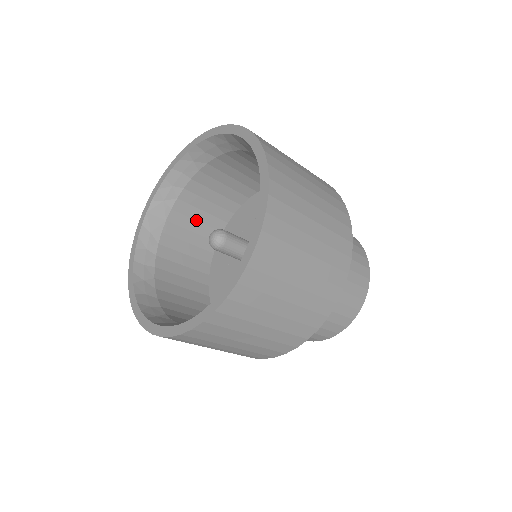
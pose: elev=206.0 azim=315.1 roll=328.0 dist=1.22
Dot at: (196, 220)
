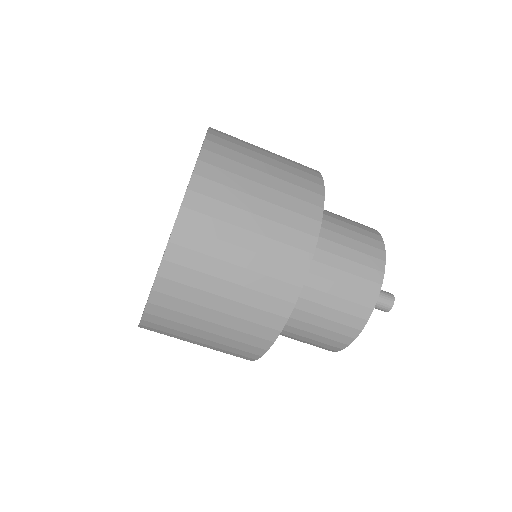
Dot at: occluded
